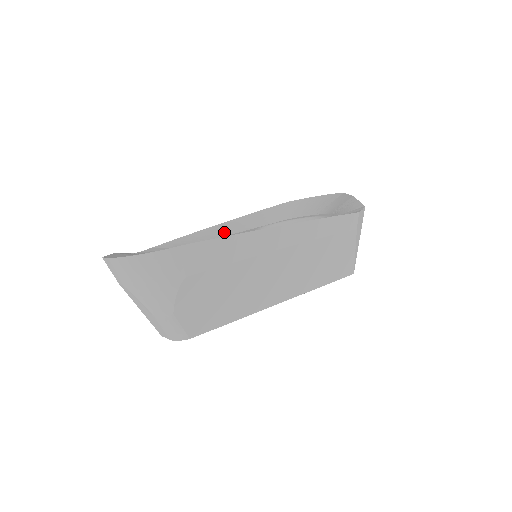
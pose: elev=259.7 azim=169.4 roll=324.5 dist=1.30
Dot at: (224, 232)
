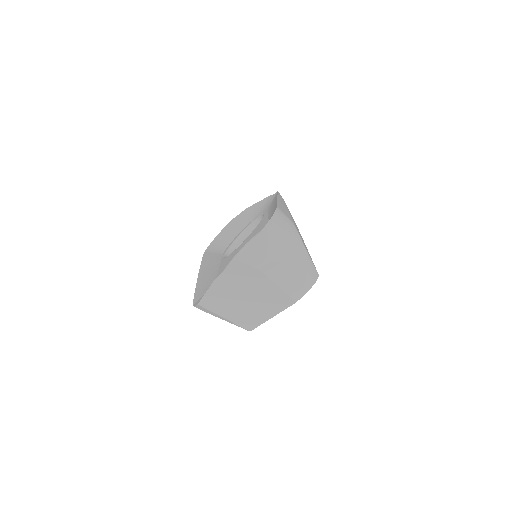
Dot at: (212, 272)
